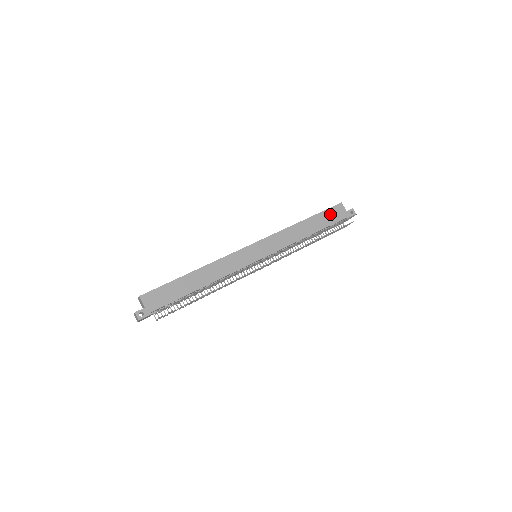
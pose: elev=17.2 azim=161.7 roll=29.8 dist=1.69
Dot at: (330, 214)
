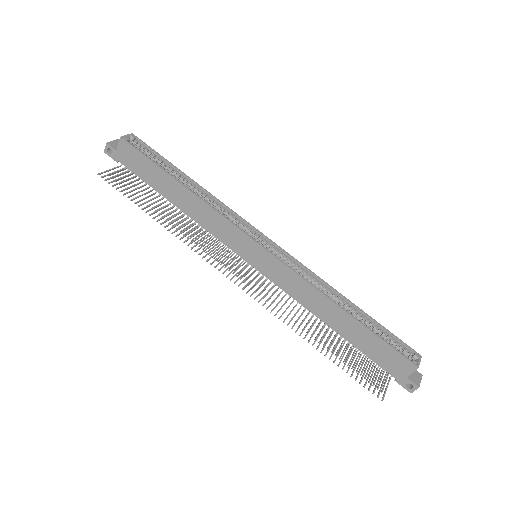
Dot at: (384, 351)
